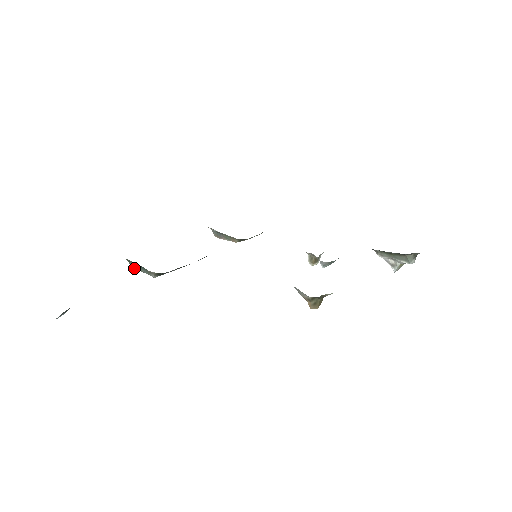
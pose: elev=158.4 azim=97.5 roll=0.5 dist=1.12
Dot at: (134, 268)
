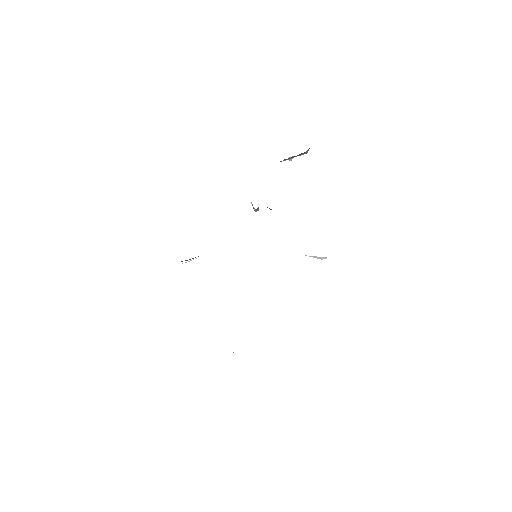
Dot at: occluded
